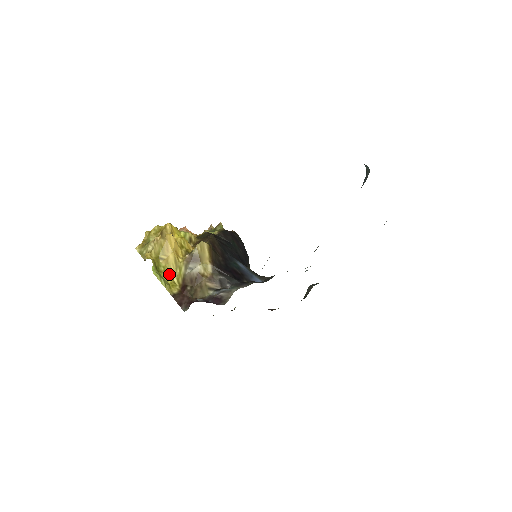
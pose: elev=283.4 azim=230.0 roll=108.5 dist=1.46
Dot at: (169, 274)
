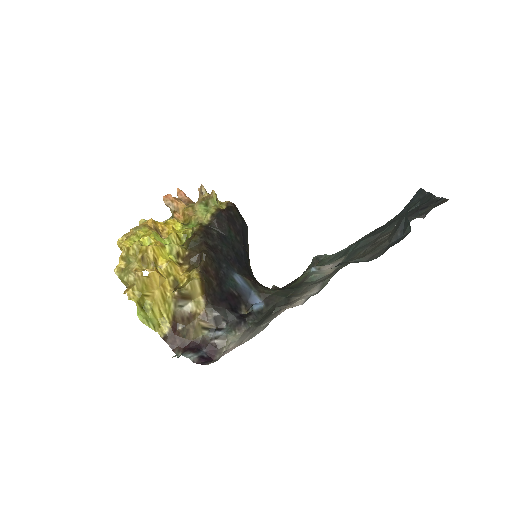
Dot at: (157, 310)
